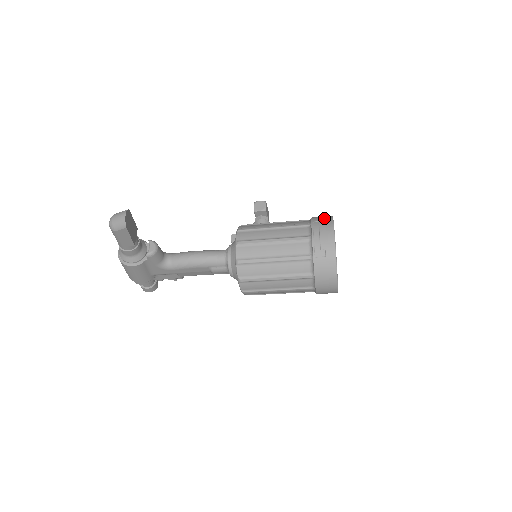
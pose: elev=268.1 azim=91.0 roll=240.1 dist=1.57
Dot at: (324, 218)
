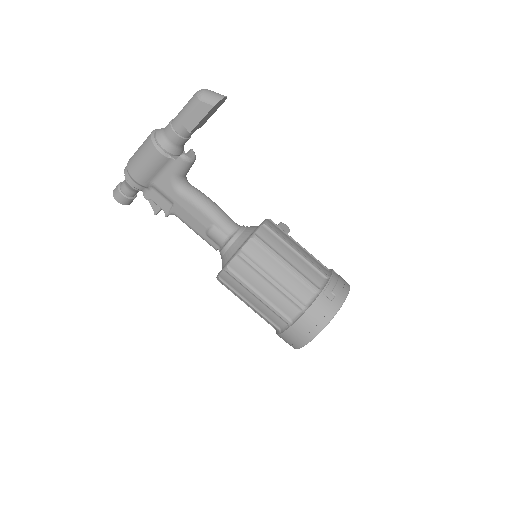
Dot at: occluded
